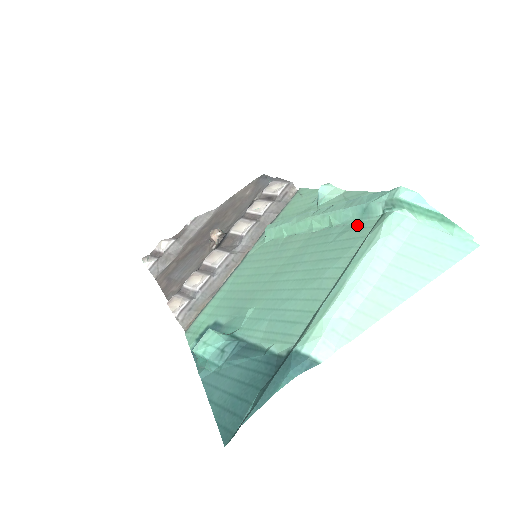
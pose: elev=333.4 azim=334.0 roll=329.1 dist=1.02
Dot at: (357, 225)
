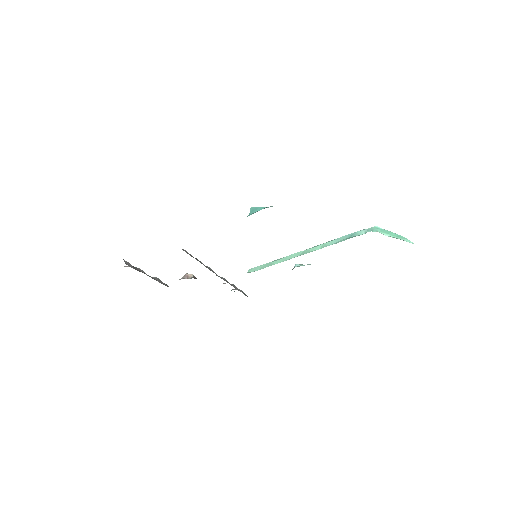
Dot at: (348, 238)
